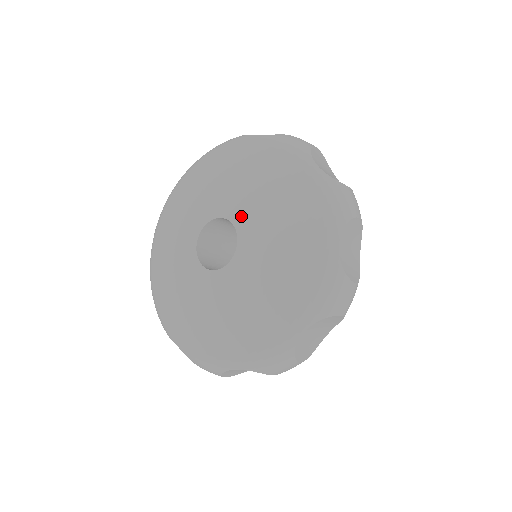
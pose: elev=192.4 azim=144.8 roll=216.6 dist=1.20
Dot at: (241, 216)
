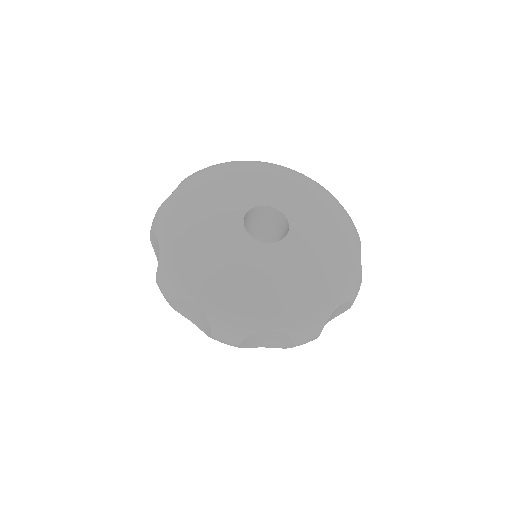
Dot at: (272, 200)
